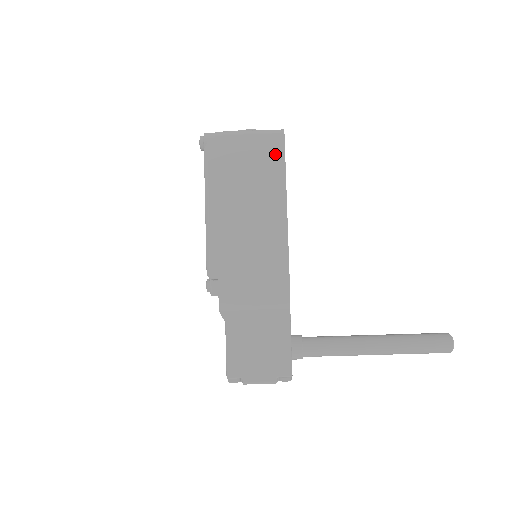
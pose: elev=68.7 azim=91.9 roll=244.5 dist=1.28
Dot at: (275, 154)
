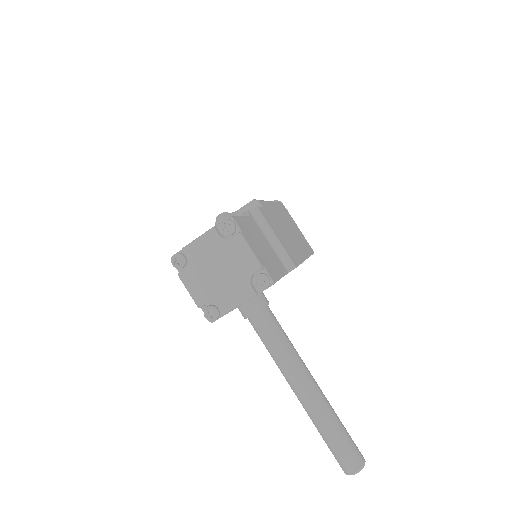
Dot at: (309, 247)
